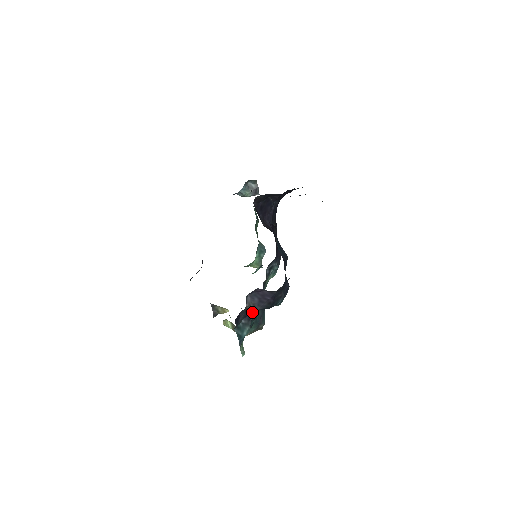
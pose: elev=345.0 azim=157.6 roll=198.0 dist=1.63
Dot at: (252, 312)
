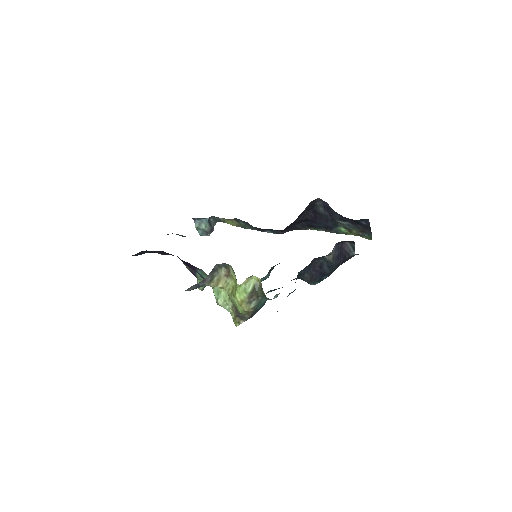
Dot at: (298, 275)
